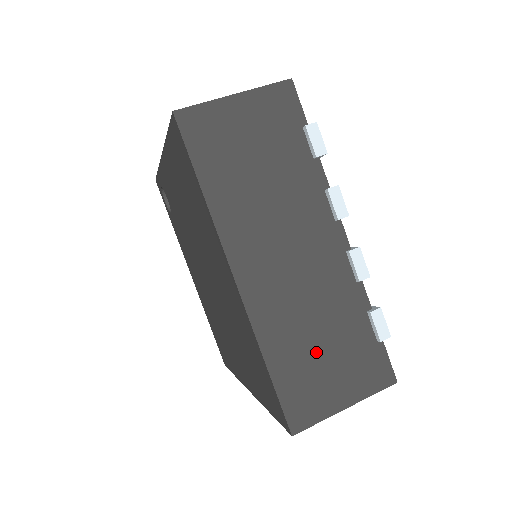
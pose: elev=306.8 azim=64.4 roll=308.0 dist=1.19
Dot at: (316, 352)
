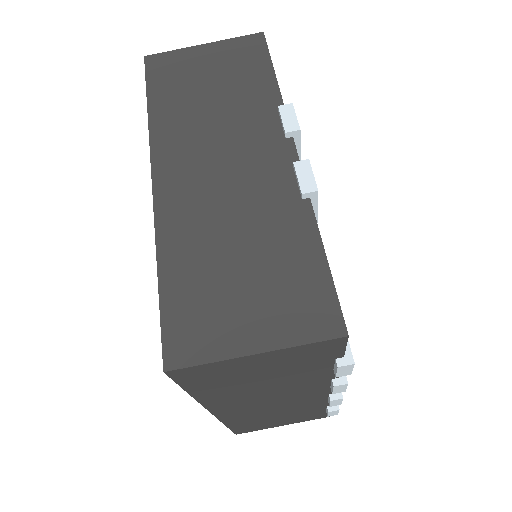
Dot at: (271, 419)
